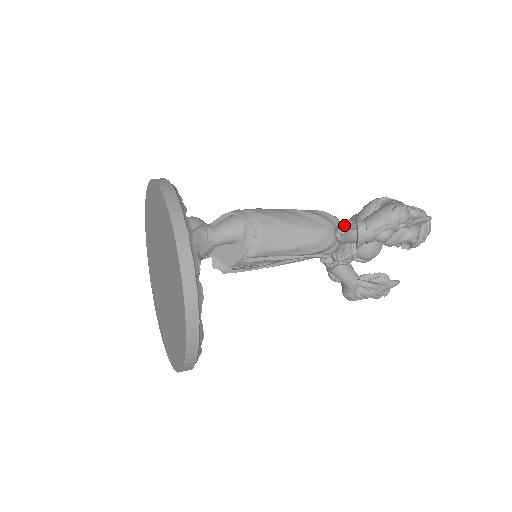
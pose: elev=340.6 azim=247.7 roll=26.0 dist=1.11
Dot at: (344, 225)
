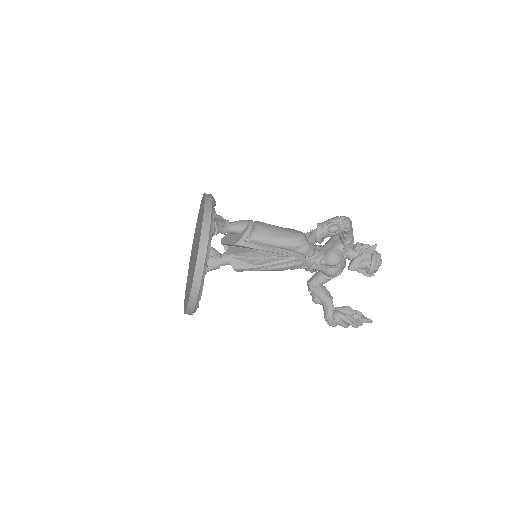
Dot at: occluded
